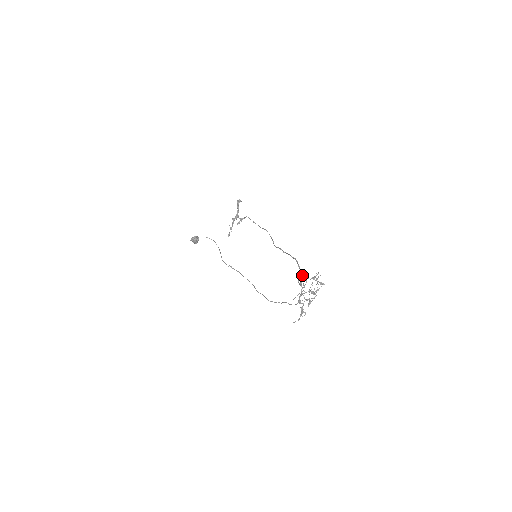
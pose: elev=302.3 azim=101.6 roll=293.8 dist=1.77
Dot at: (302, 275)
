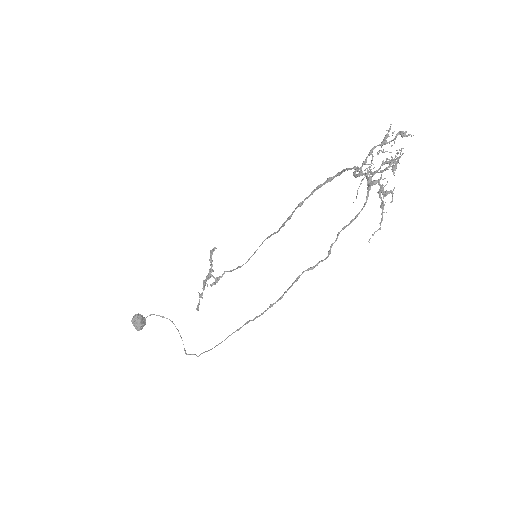
Dot at: (358, 168)
